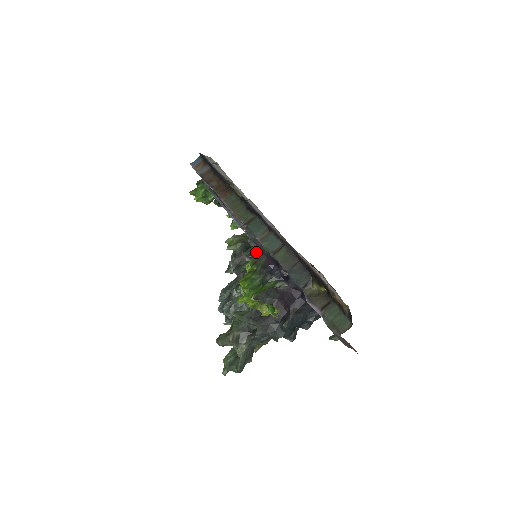
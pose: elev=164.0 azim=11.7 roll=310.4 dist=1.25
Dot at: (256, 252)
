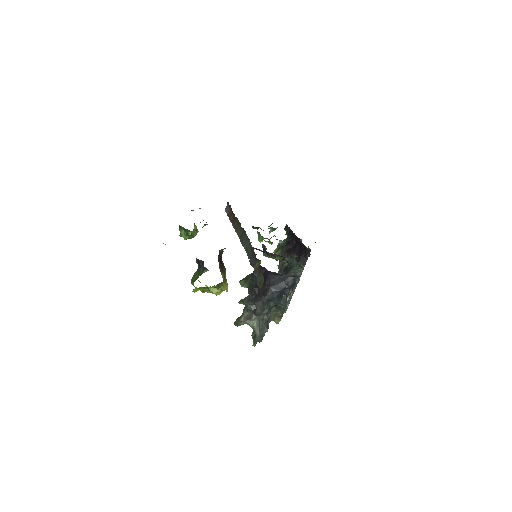
Dot at: (263, 253)
